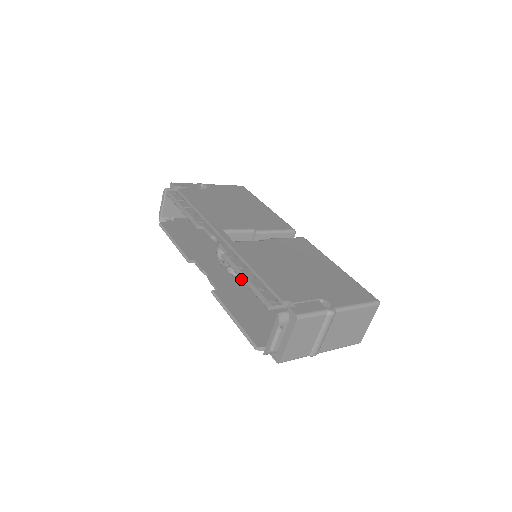
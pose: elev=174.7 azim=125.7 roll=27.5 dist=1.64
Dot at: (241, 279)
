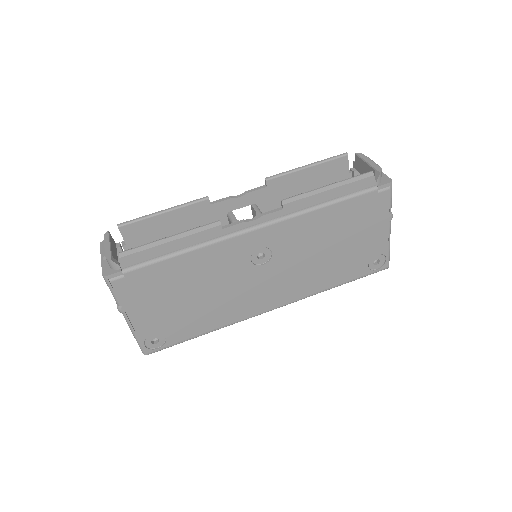
Dot at: occluded
